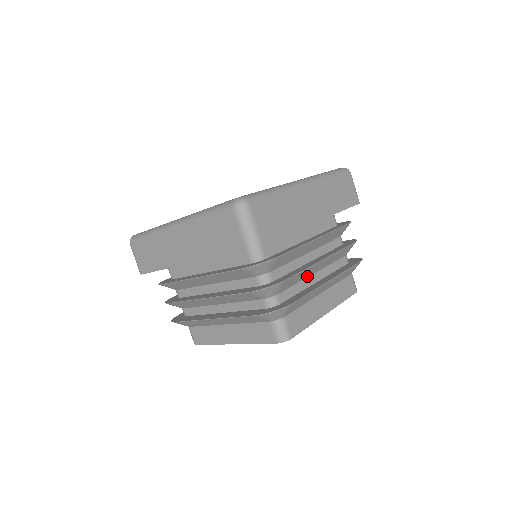
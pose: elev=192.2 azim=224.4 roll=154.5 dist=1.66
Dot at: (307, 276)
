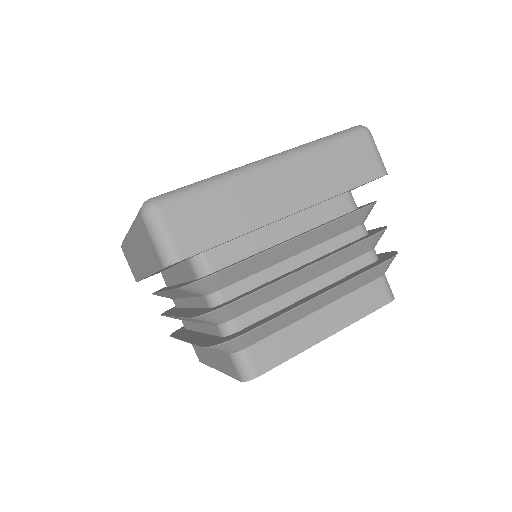
Dot at: (290, 289)
